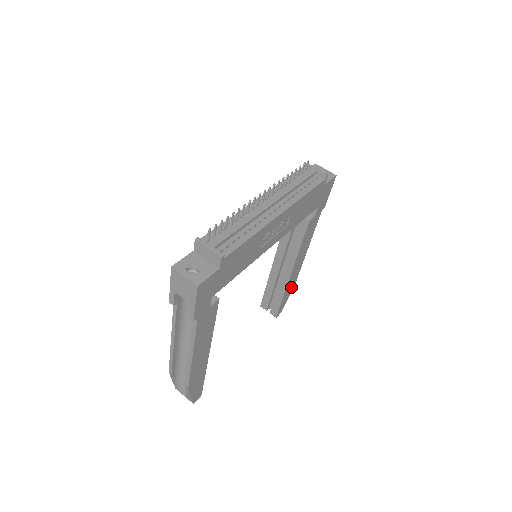
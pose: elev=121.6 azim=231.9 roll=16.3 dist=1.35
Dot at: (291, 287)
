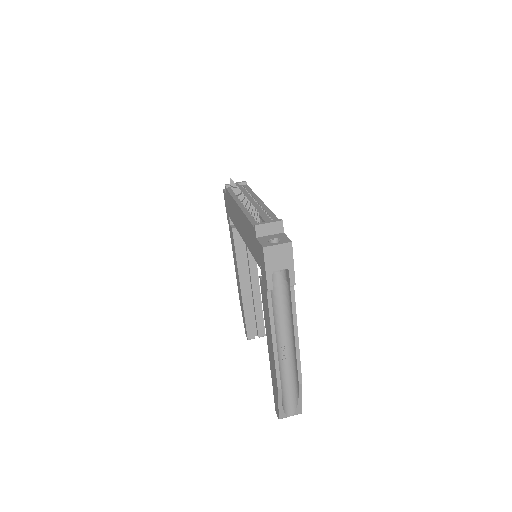
Dot at: occluded
